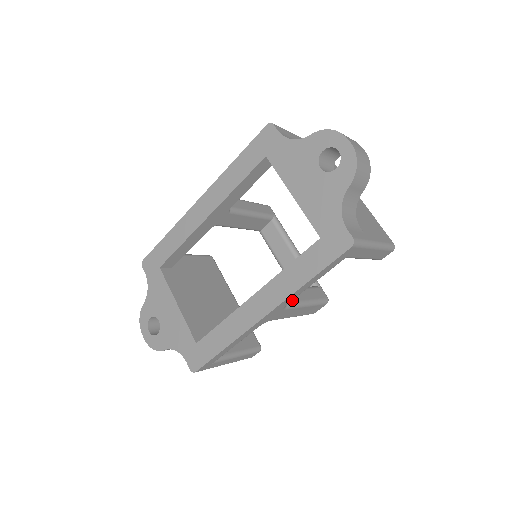
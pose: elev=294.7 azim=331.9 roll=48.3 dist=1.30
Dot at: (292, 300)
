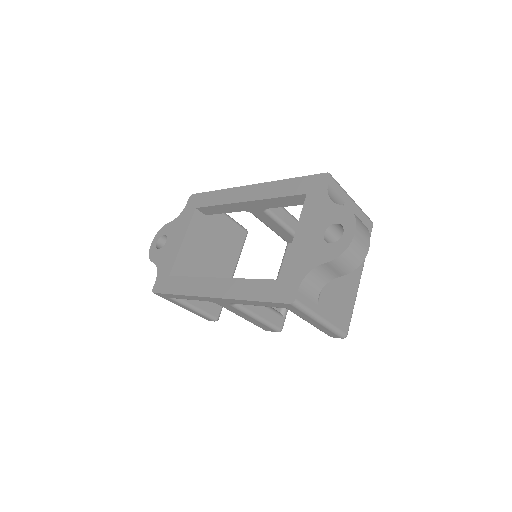
Dot at: (244, 305)
